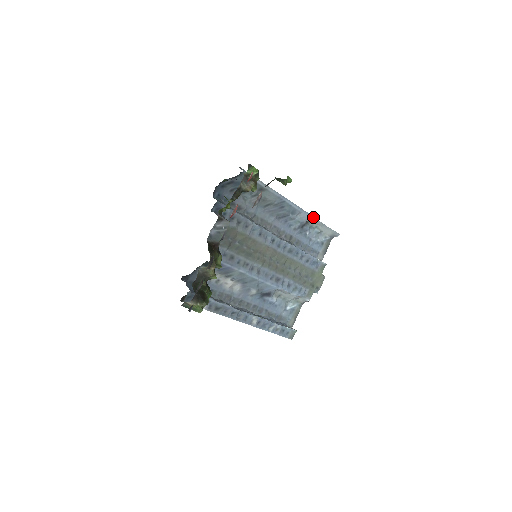
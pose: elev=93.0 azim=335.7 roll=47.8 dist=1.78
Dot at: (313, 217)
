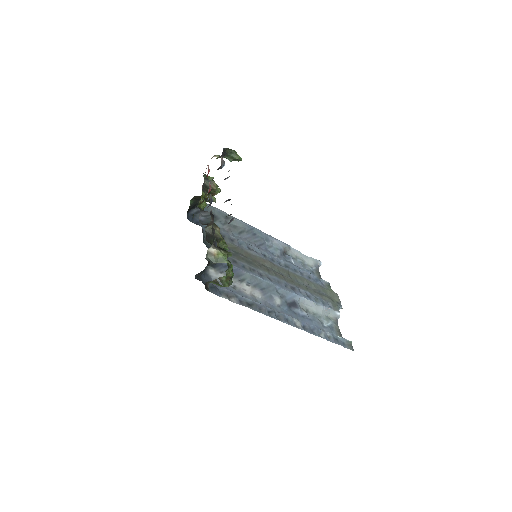
Dot at: (287, 245)
